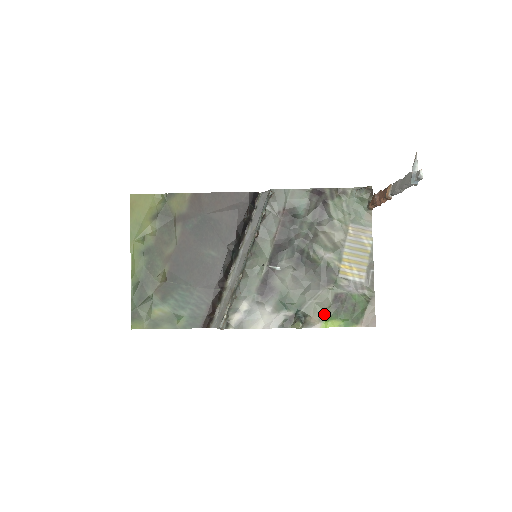
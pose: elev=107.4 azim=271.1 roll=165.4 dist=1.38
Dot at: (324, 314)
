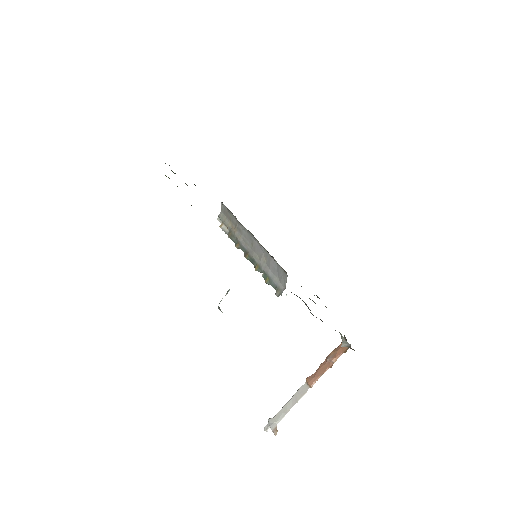
Dot at: occluded
